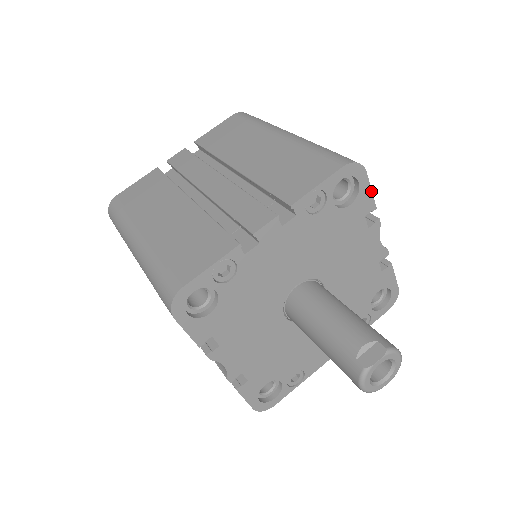
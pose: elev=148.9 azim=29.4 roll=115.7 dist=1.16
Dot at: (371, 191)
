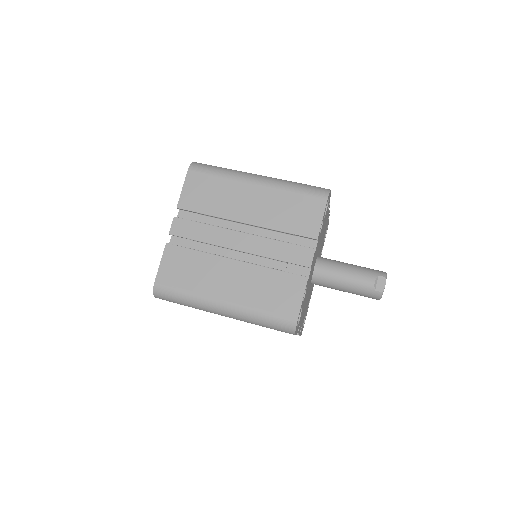
Dot at: (330, 196)
